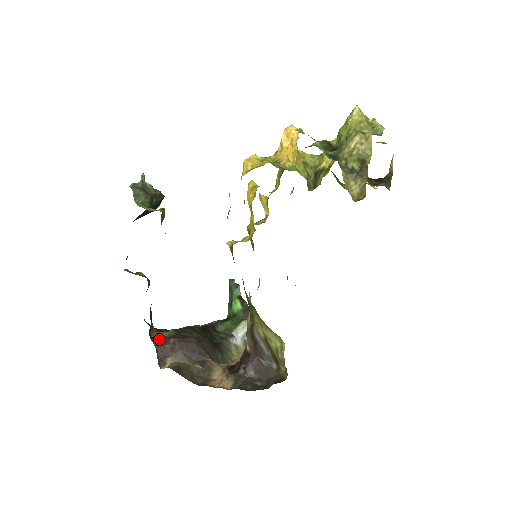
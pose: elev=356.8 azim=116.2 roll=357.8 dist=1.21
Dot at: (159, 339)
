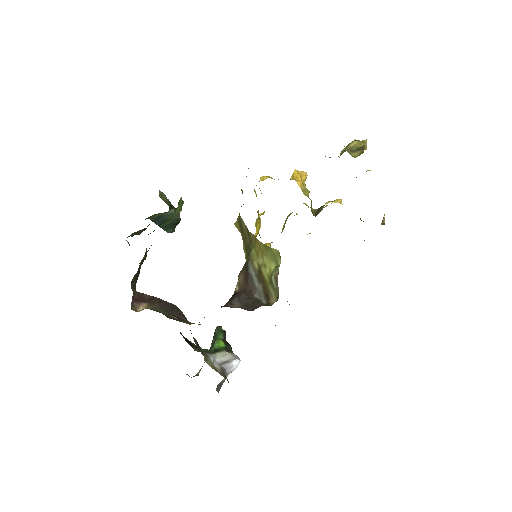
Dot at: occluded
